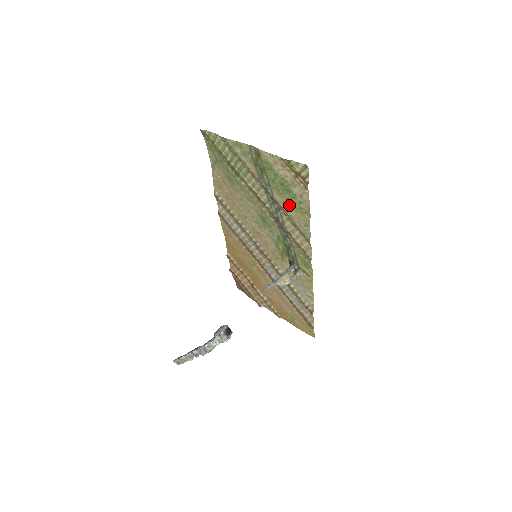
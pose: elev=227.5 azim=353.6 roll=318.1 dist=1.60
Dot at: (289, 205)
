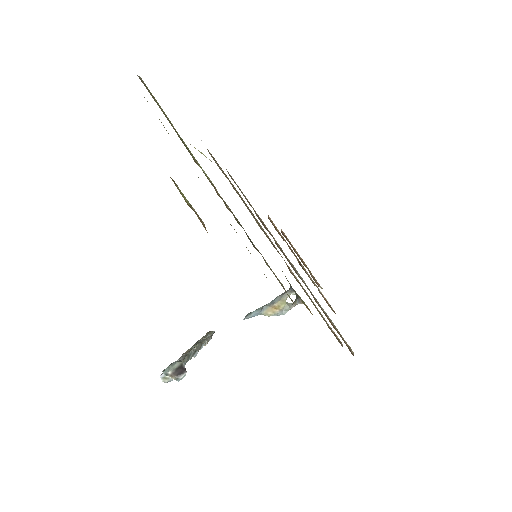
Dot at: occluded
